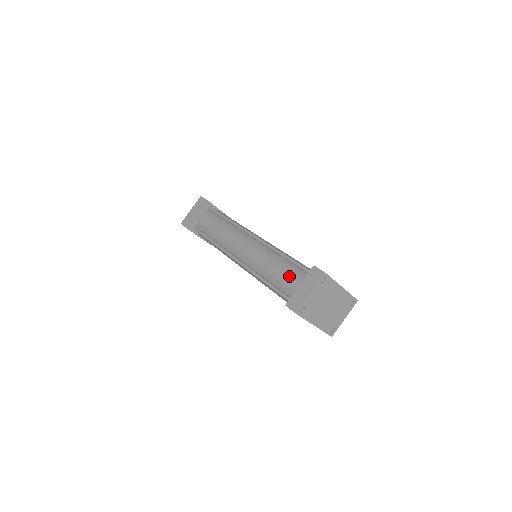
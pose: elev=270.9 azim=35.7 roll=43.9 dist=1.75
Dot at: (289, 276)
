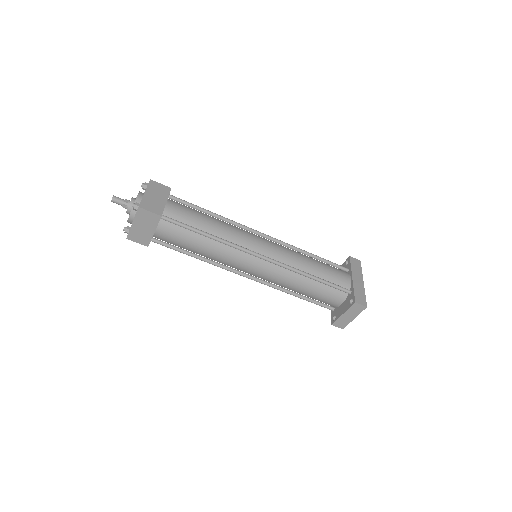
Dot at: (320, 294)
